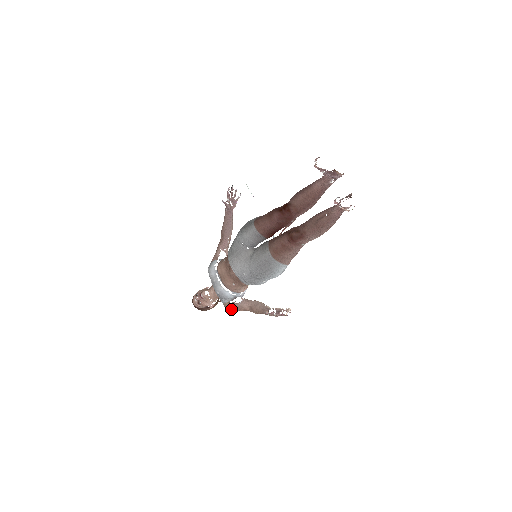
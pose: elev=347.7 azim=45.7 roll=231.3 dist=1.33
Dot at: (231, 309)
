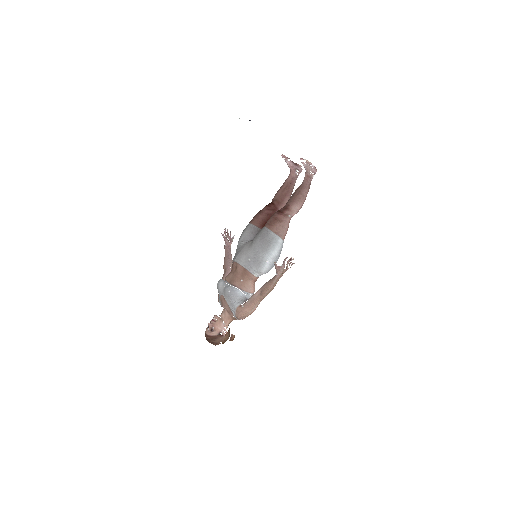
Dot at: (243, 311)
